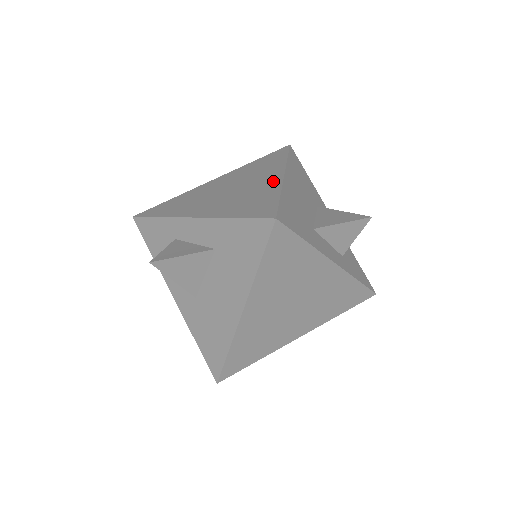
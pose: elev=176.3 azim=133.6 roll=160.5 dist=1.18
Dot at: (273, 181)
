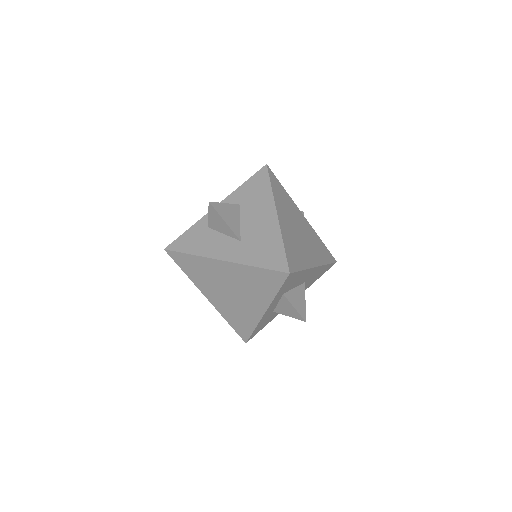
Dot at: occluded
